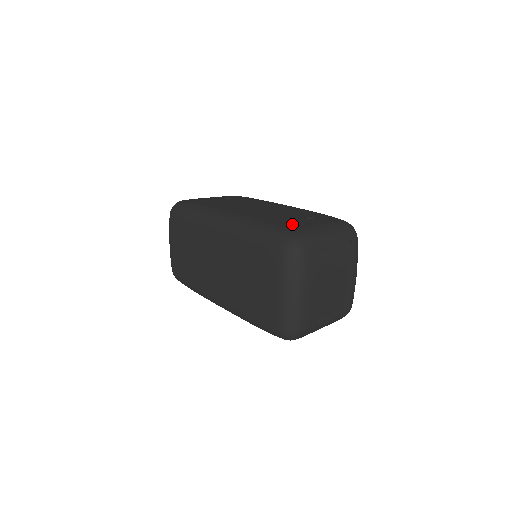
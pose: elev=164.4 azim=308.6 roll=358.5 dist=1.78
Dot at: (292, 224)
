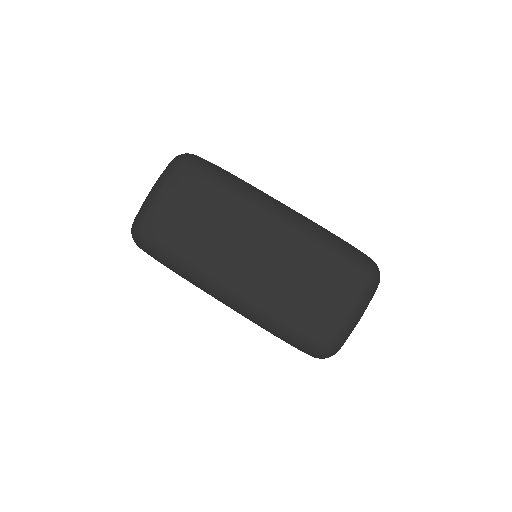
Dot at: occluded
